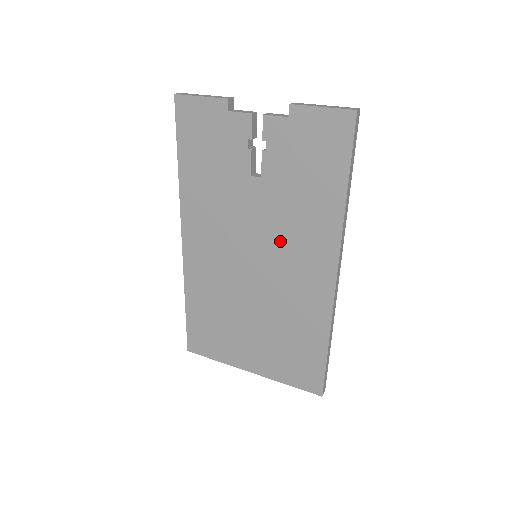
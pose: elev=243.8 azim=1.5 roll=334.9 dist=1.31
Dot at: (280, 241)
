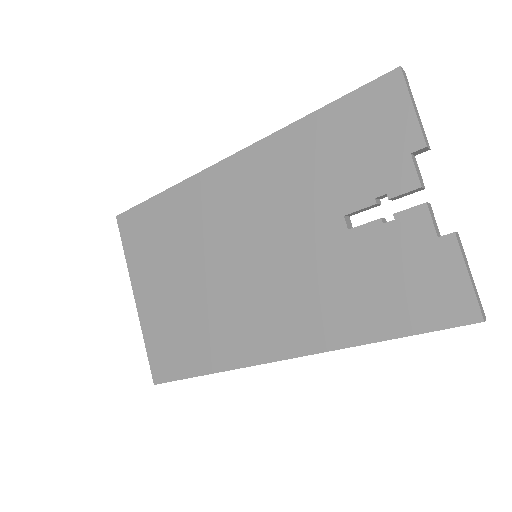
Dot at: (287, 281)
